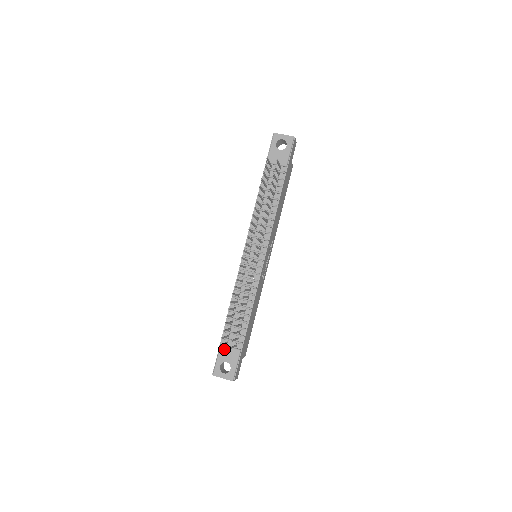
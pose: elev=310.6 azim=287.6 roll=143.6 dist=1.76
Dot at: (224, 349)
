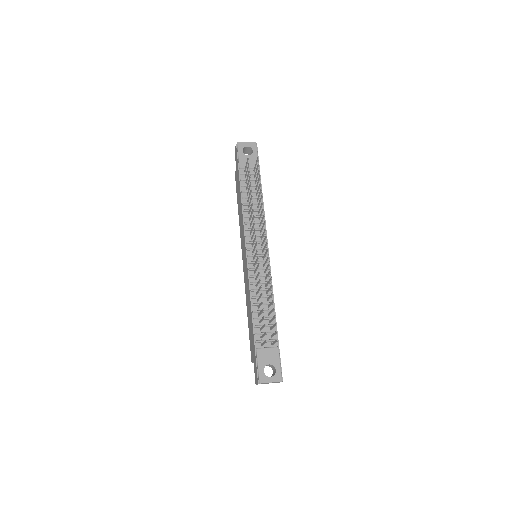
Dot at: (262, 352)
